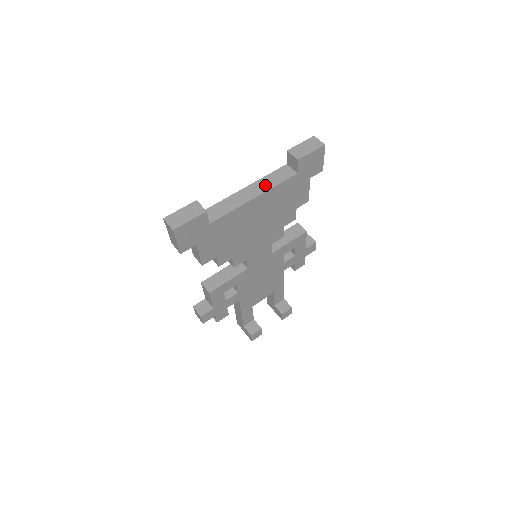
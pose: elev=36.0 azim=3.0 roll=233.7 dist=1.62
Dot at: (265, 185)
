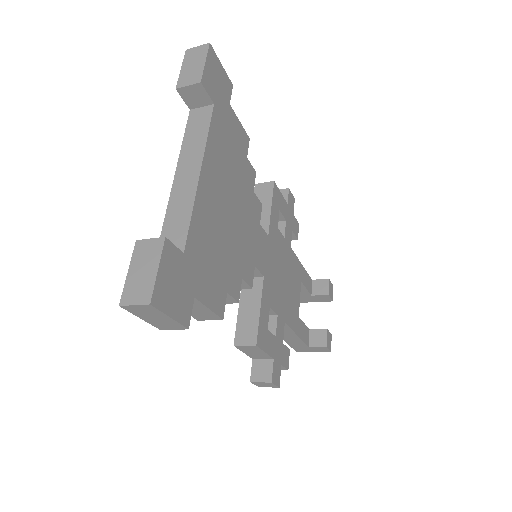
Dot at: (194, 150)
